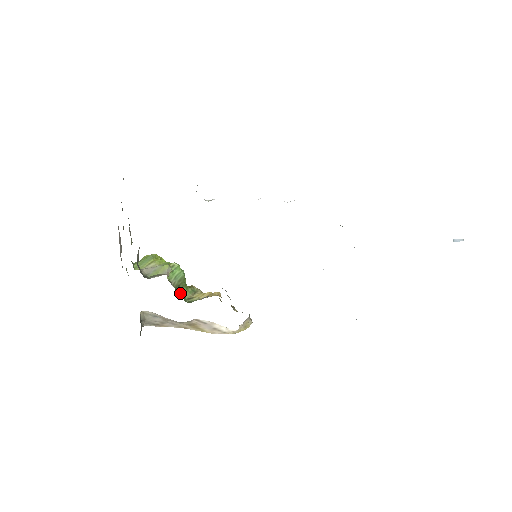
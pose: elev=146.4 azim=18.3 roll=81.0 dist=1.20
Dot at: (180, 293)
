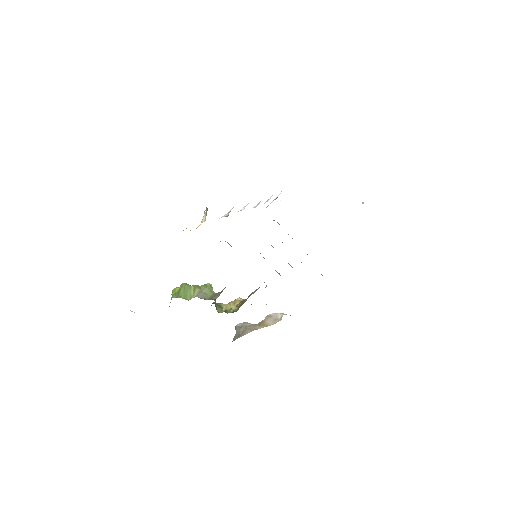
Dot at: occluded
